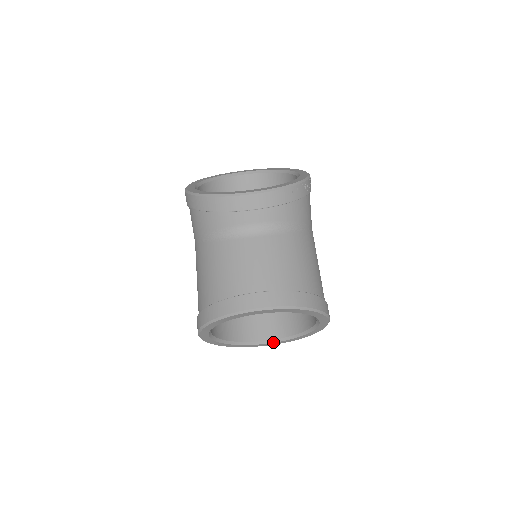
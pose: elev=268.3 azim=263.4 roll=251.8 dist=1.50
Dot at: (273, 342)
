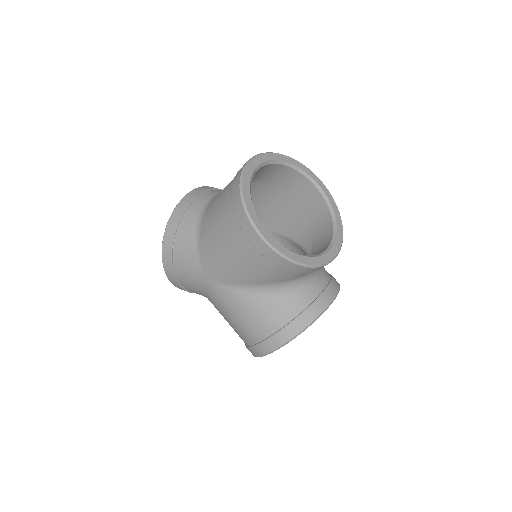
Dot at: (332, 245)
